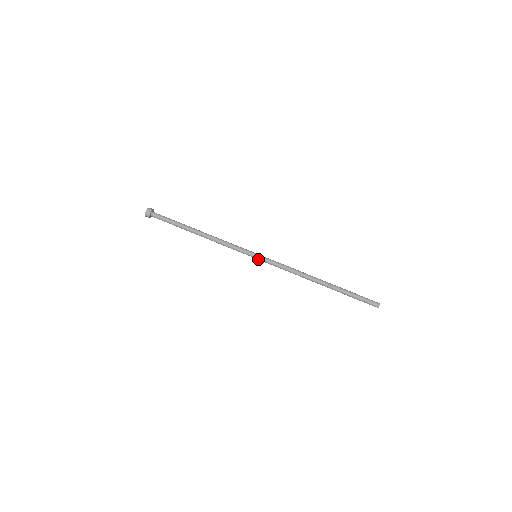
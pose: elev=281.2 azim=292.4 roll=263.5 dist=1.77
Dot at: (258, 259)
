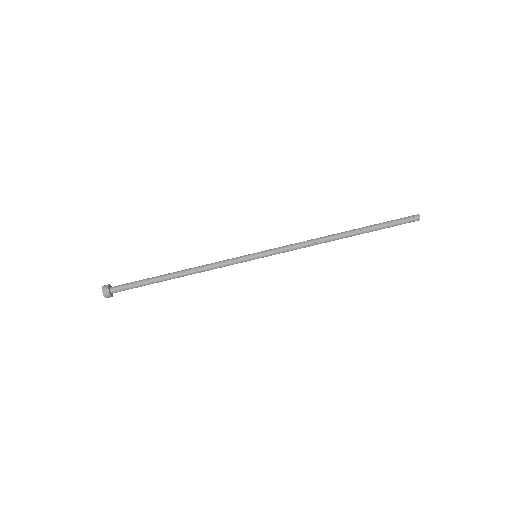
Dot at: (260, 256)
